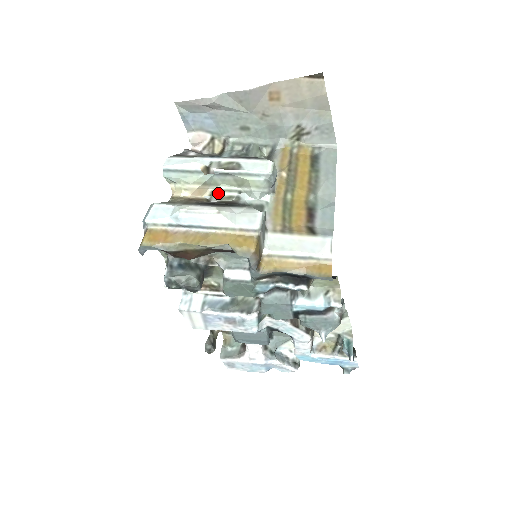
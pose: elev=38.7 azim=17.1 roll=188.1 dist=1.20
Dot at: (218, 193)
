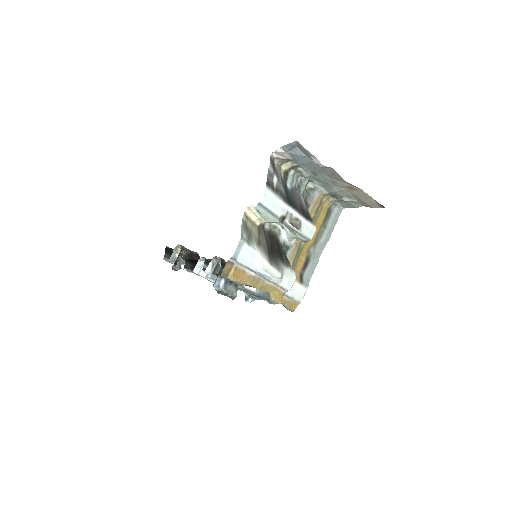
Dot at: occluded
